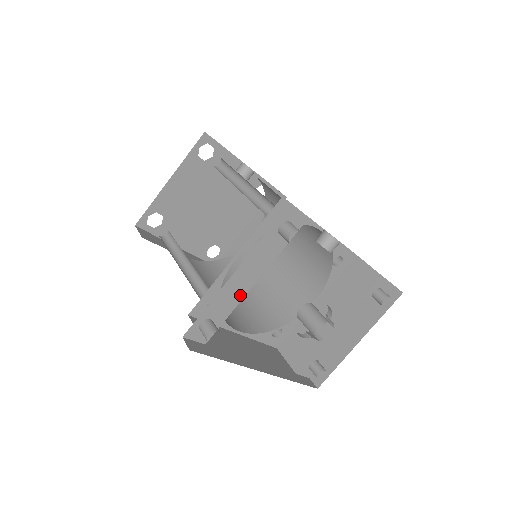
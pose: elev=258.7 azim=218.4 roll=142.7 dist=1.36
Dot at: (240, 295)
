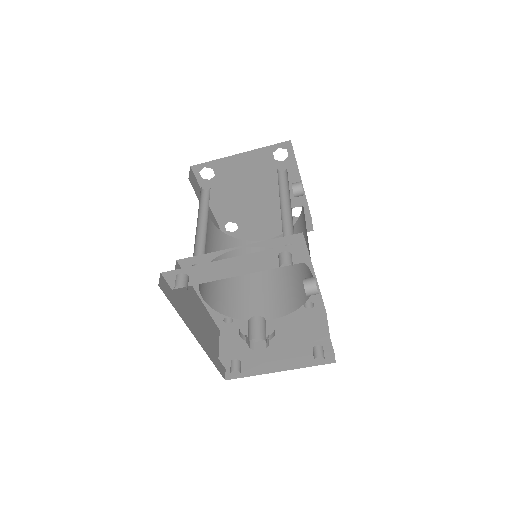
Dot at: (221, 276)
